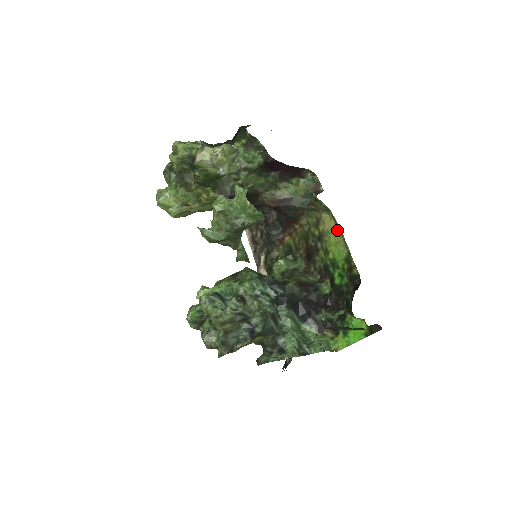
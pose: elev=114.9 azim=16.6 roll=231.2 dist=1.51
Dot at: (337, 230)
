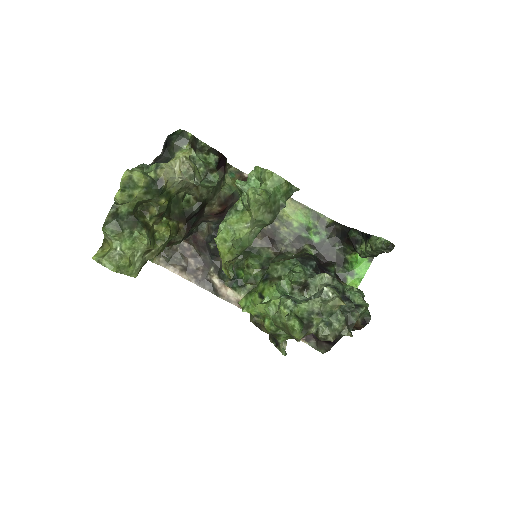
Dot at: (287, 200)
